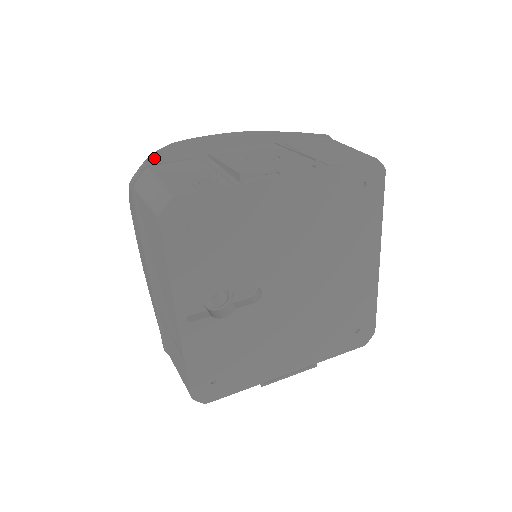
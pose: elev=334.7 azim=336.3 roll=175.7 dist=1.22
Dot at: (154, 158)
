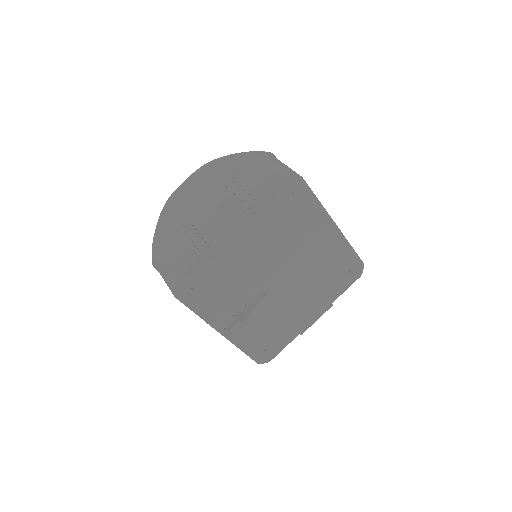
Dot at: (157, 236)
